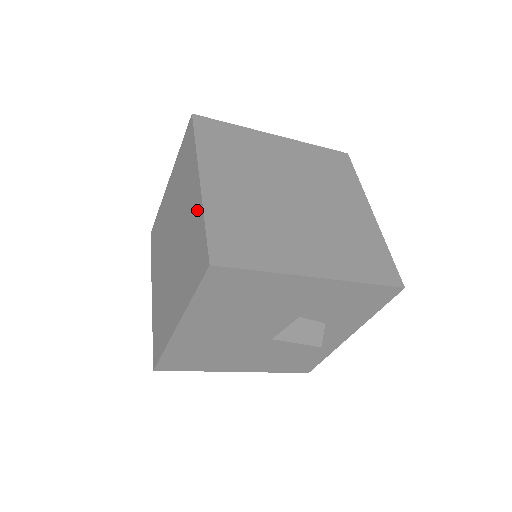
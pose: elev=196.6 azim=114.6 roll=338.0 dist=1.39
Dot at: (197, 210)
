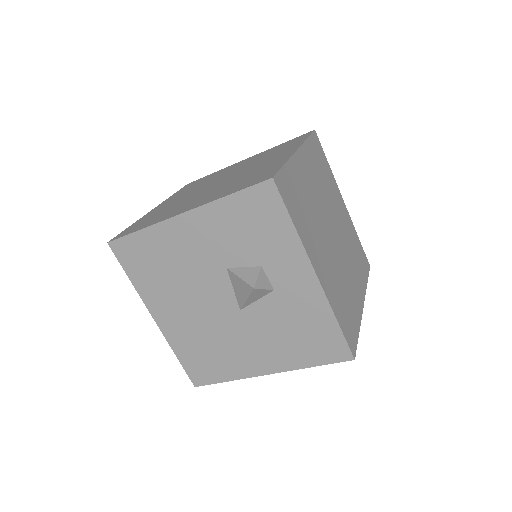
Dot at: occluded
